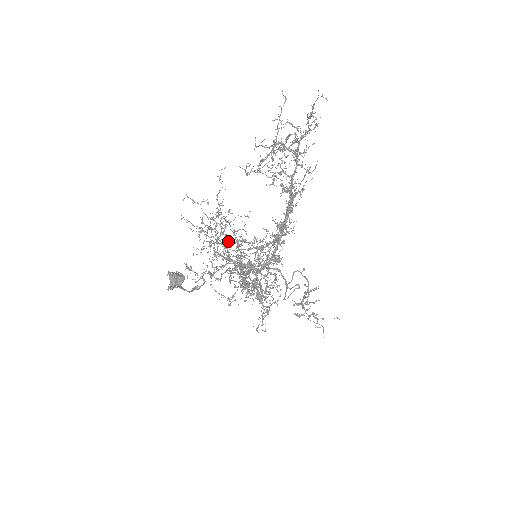
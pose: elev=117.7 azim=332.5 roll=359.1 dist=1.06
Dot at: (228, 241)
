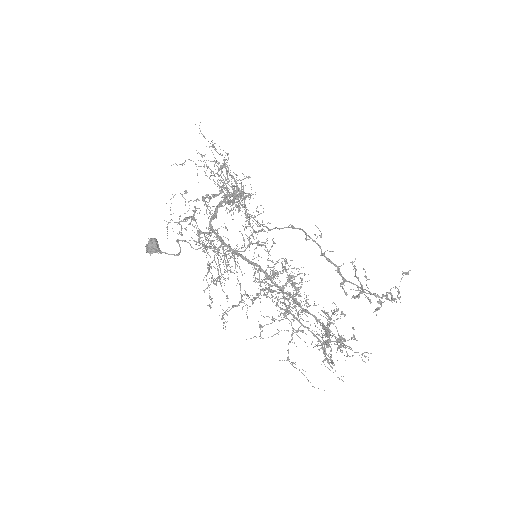
Dot at: (191, 217)
